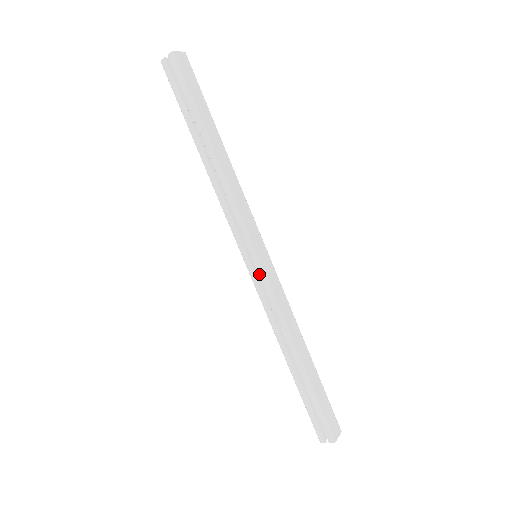
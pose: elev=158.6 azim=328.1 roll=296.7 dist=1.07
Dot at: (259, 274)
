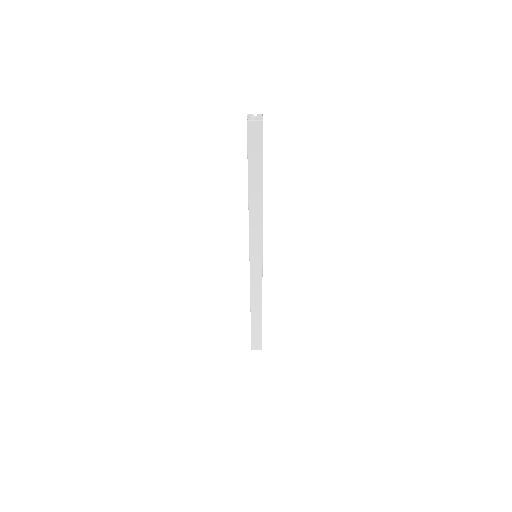
Dot at: occluded
